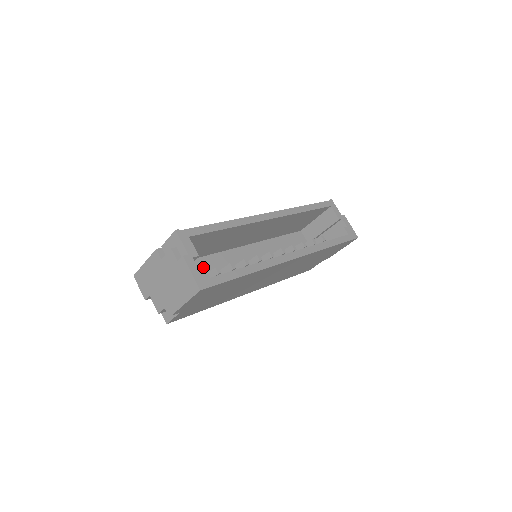
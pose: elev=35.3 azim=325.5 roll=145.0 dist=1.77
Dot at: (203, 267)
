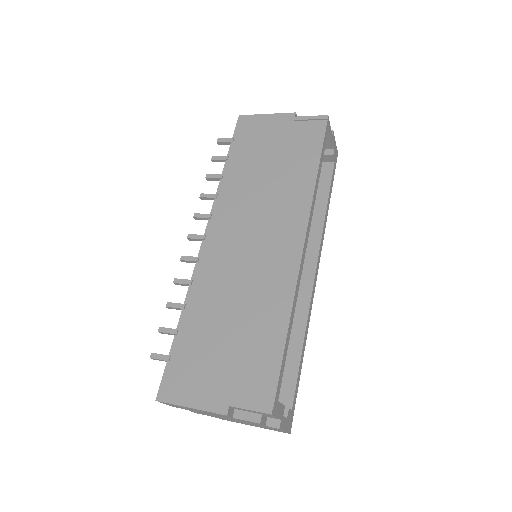
Dot at: occluded
